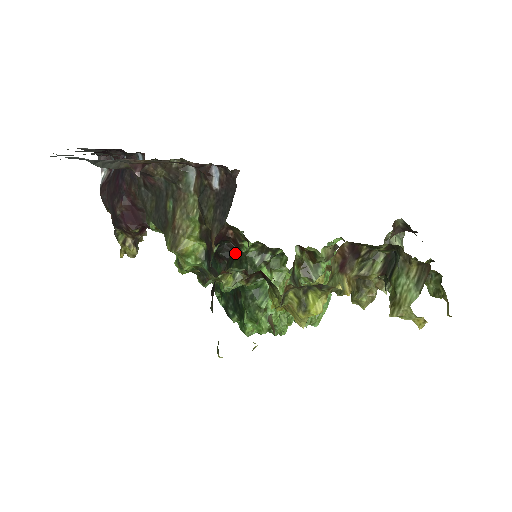
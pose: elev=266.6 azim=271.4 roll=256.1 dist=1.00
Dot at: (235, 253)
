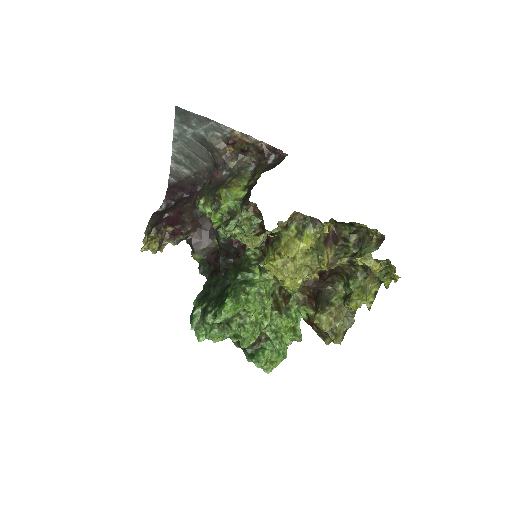
Dot at: occluded
